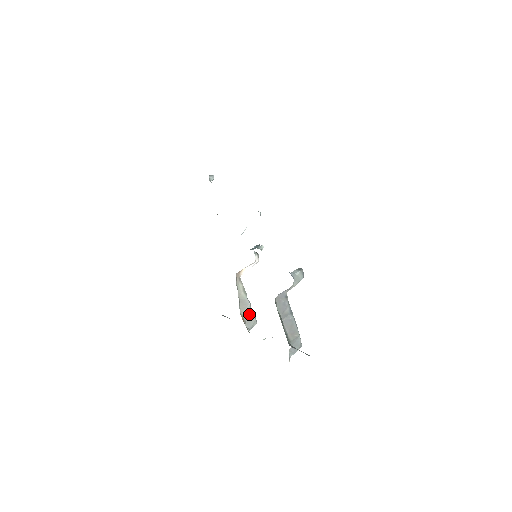
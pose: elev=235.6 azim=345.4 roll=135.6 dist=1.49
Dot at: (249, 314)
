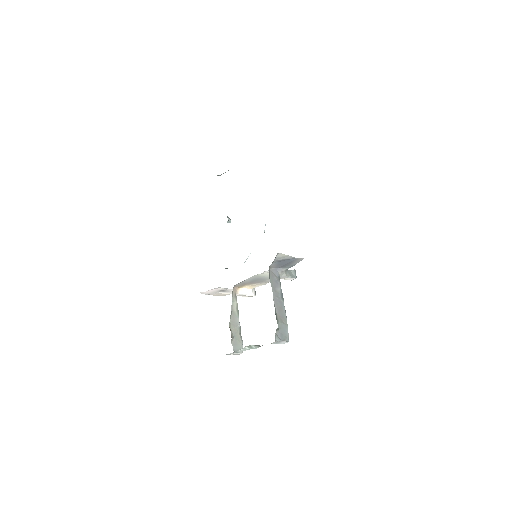
Dot at: (237, 335)
